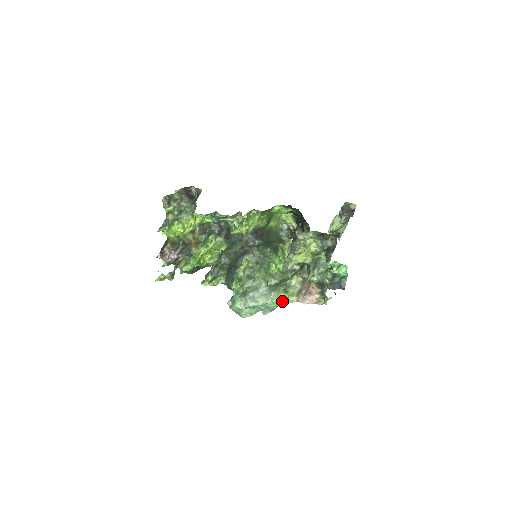
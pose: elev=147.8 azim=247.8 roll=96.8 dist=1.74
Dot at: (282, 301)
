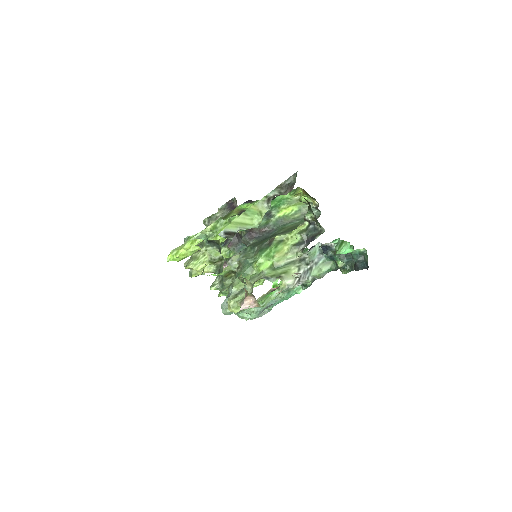
Dot at: (230, 308)
